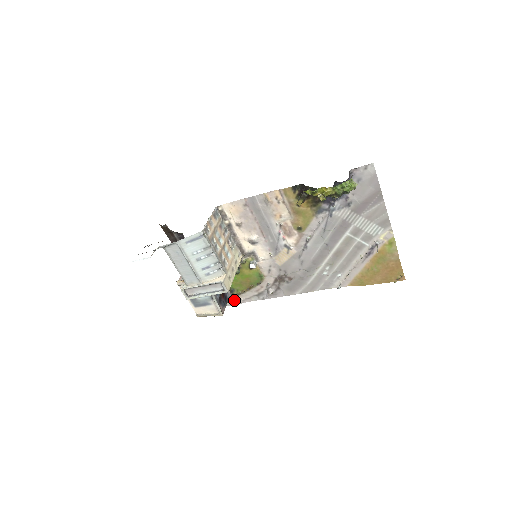
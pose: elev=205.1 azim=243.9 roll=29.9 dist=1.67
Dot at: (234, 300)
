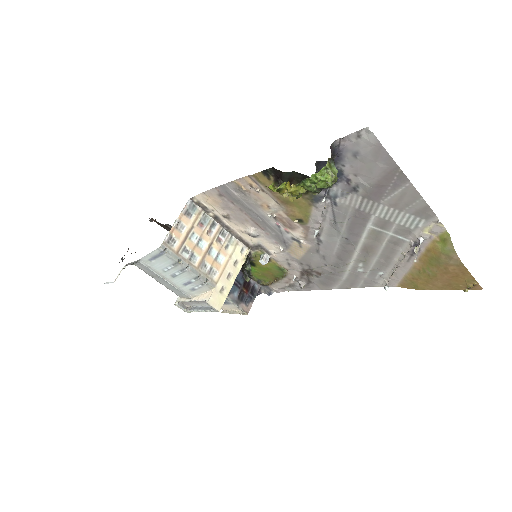
Dot at: (267, 289)
